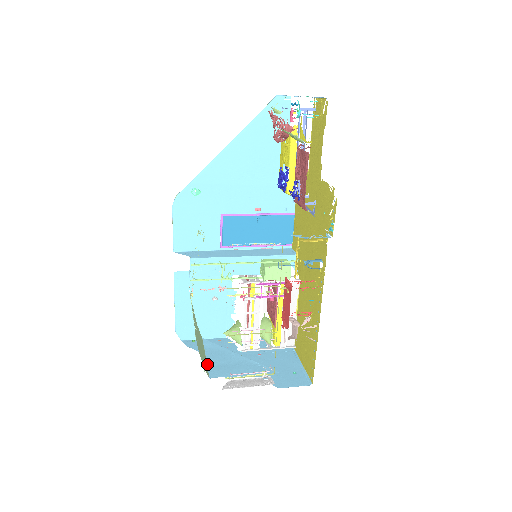
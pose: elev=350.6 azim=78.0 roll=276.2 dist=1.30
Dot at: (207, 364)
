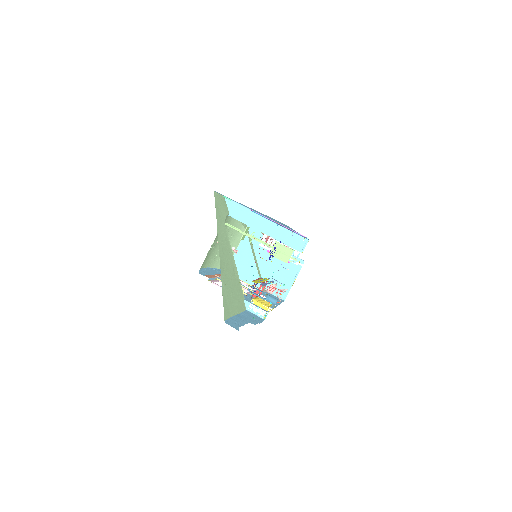
Dot at: occluded
